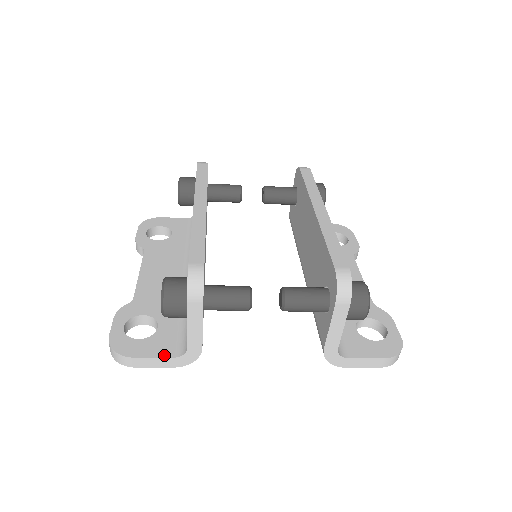
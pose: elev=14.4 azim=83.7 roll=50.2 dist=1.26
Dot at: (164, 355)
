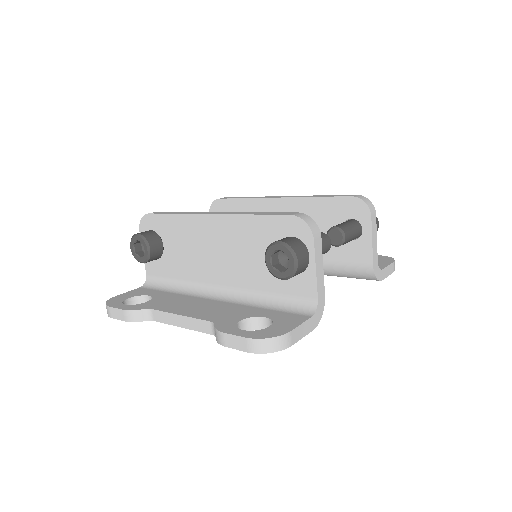
Dot at: (304, 319)
